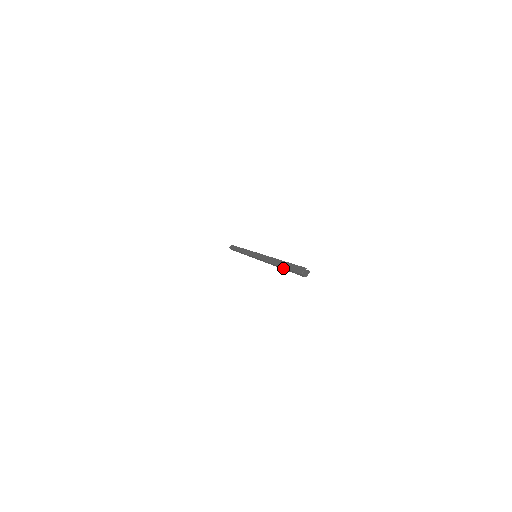
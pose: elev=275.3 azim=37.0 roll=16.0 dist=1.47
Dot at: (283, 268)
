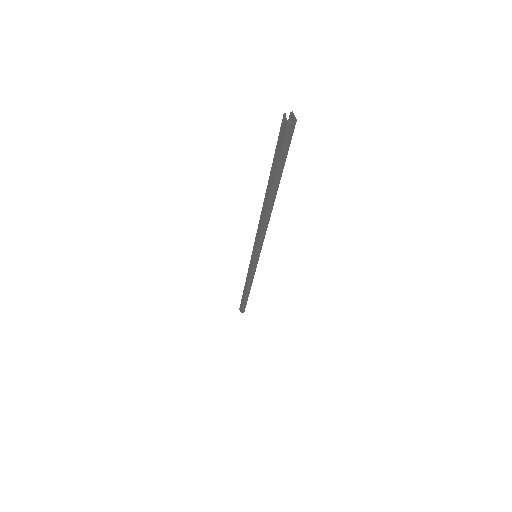
Dot at: (275, 182)
